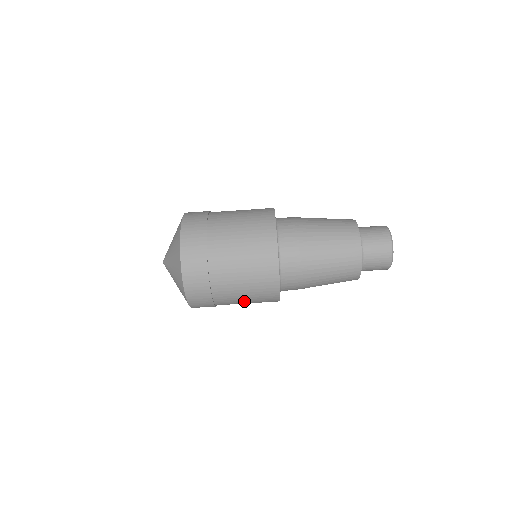
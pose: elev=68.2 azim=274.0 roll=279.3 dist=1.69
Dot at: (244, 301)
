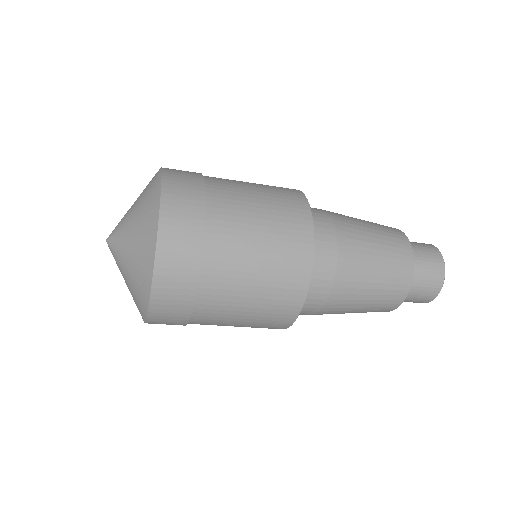
Dot at: occluded
